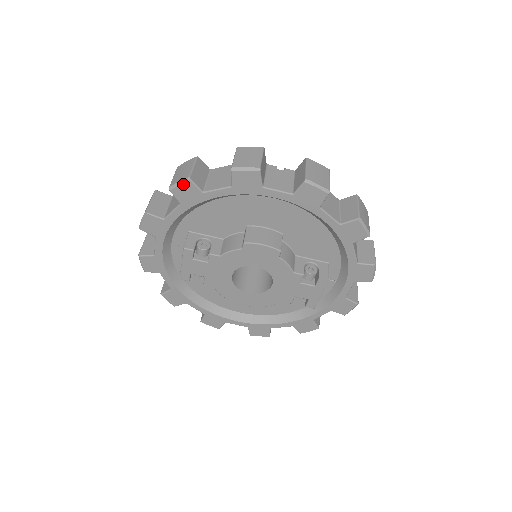
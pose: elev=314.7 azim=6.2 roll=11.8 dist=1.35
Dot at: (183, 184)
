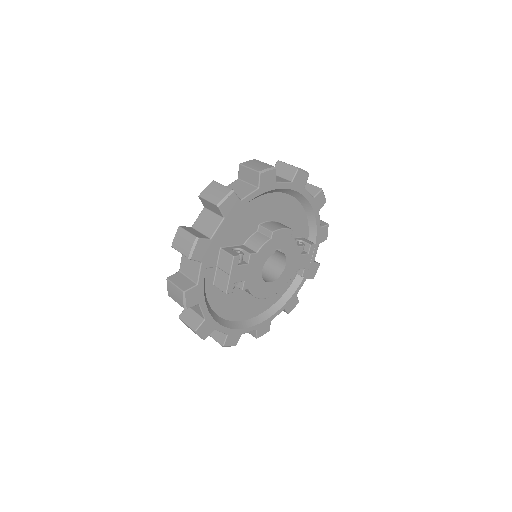
Dot at: (229, 197)
